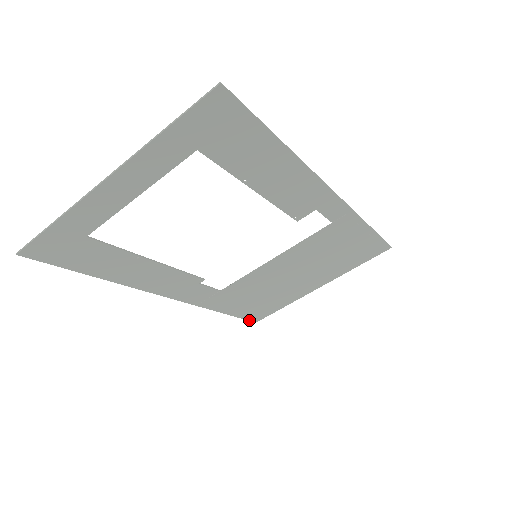
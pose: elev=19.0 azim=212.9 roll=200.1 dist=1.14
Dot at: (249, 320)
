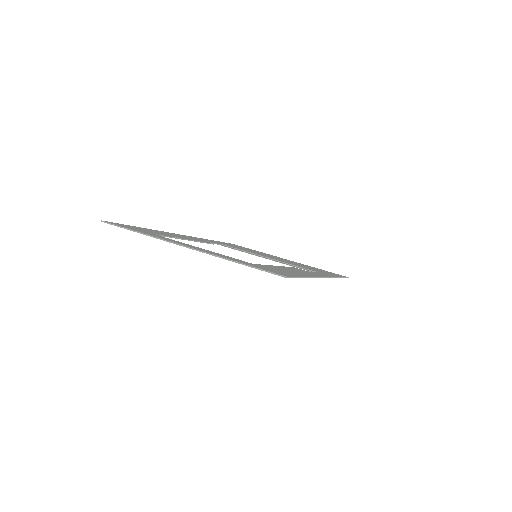
Dot at: occluded
